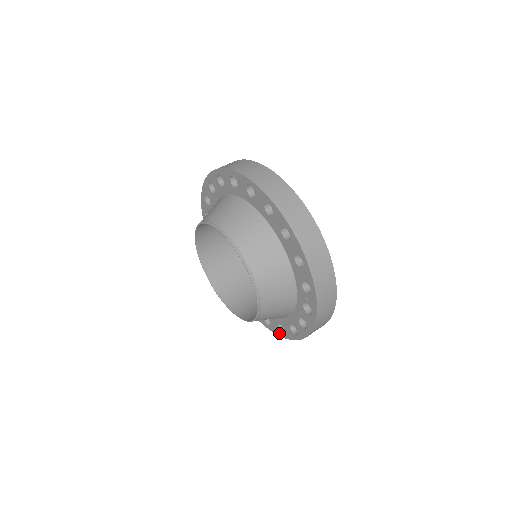
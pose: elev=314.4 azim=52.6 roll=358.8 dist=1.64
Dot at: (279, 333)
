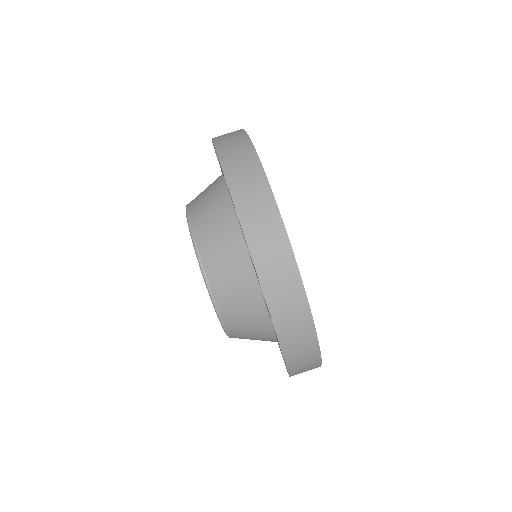
Dot at: occluded
